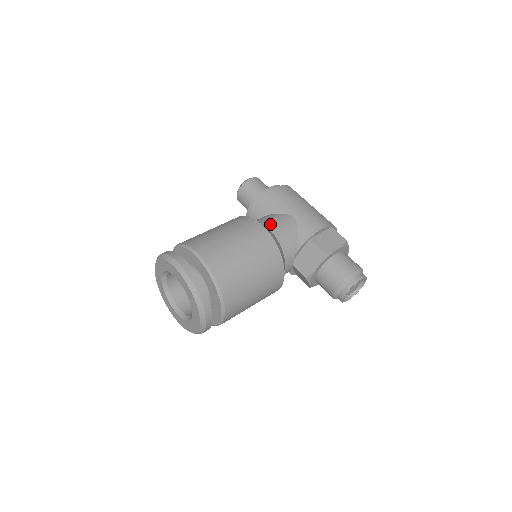
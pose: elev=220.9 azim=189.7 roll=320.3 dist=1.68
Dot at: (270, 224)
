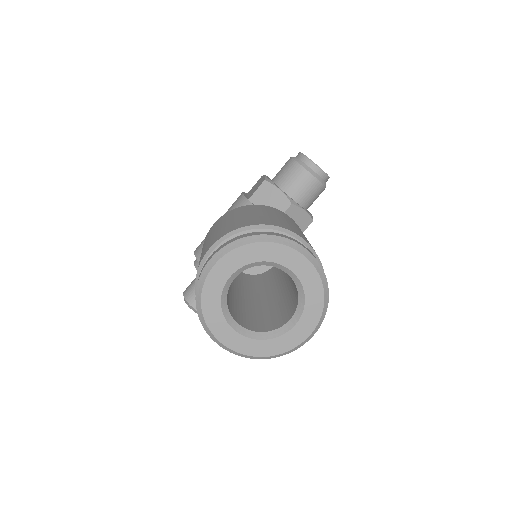
Dot at: occluded
